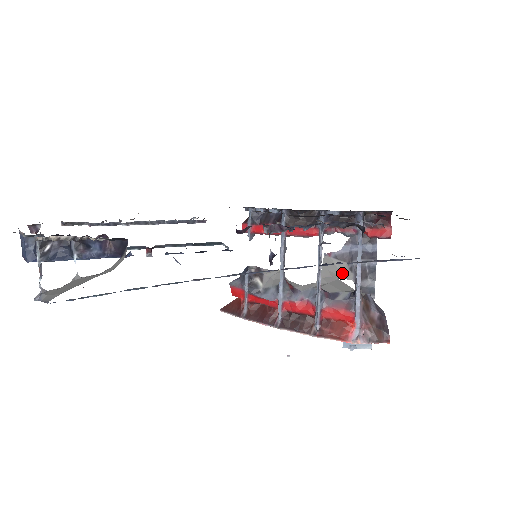
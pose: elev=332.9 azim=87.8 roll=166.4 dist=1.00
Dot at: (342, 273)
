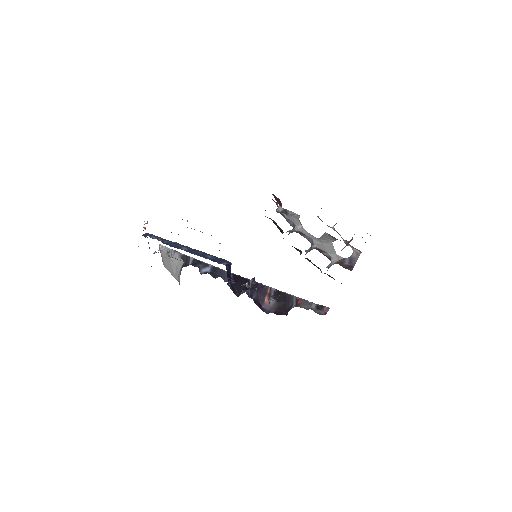
Dot at: occluded
